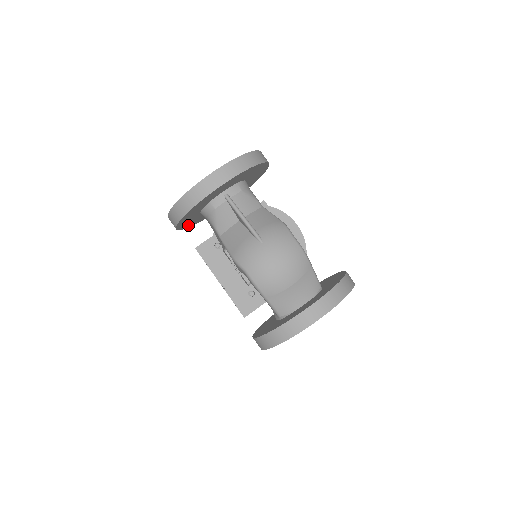
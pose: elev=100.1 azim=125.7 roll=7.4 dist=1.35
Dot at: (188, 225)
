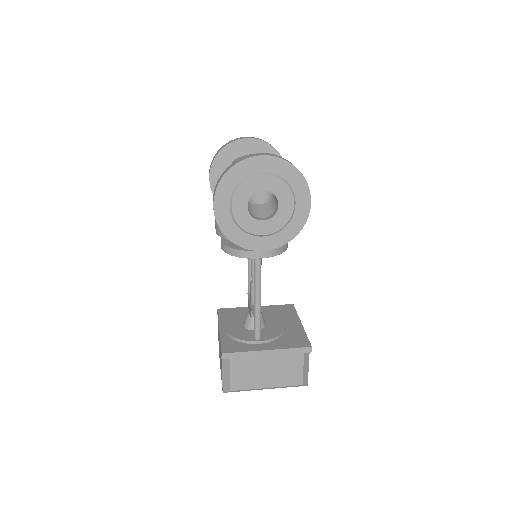
Dot at: occluded
